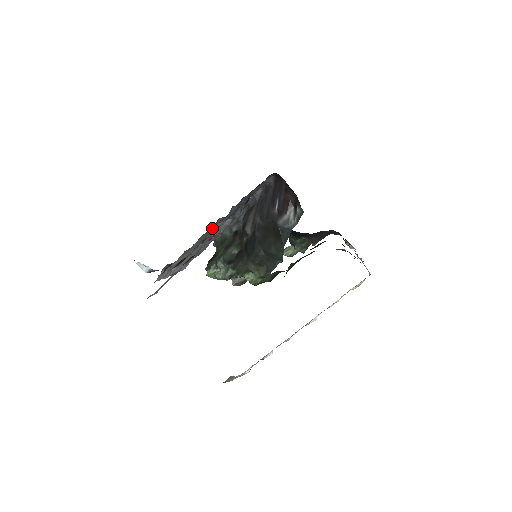
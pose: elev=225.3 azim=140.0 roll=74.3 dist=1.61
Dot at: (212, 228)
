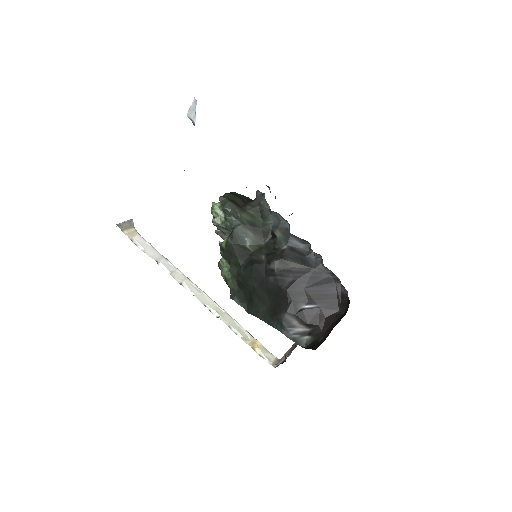
Dot at: occluded
